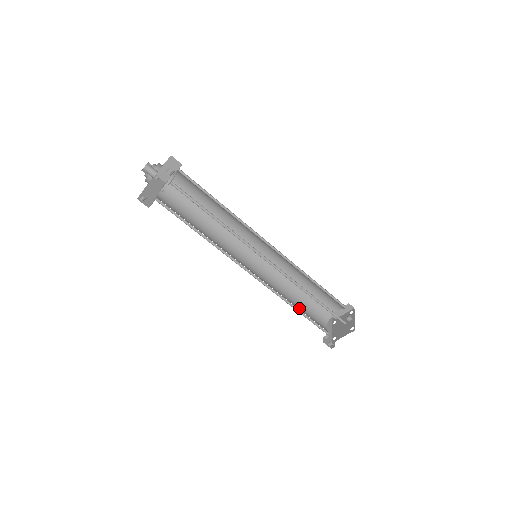
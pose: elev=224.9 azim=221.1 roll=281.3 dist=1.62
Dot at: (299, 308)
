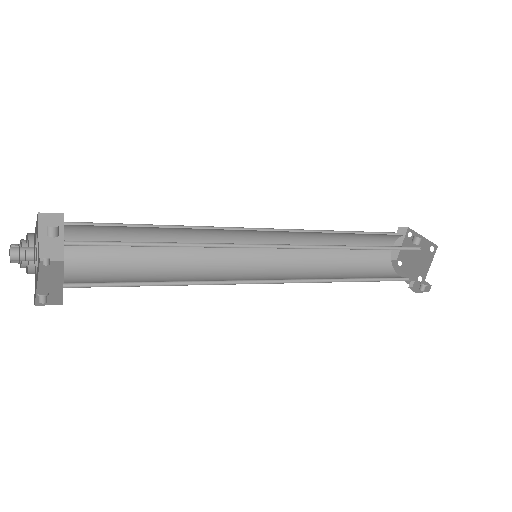
Dot at: occluded
